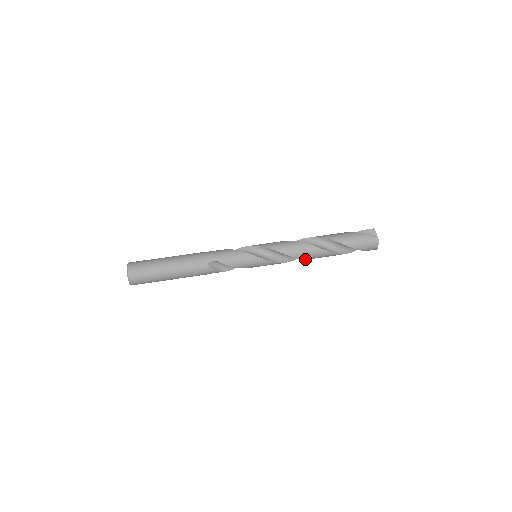
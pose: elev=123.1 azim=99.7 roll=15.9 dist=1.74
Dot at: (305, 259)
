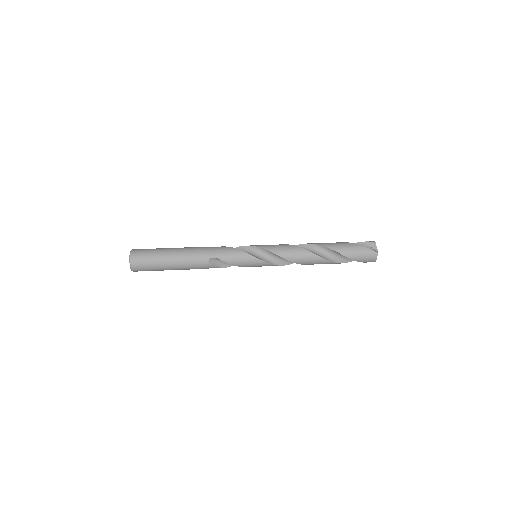
Dot at: (303, 264)
